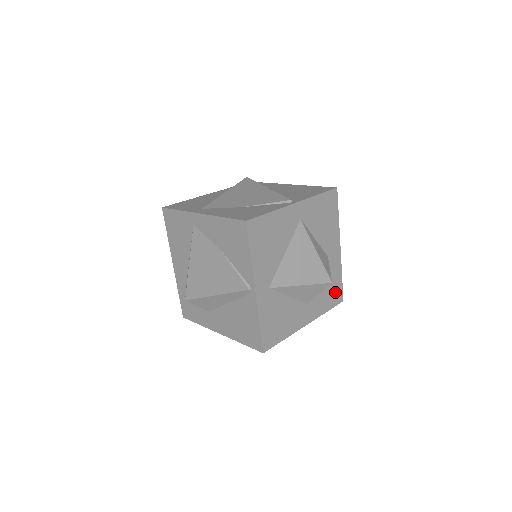
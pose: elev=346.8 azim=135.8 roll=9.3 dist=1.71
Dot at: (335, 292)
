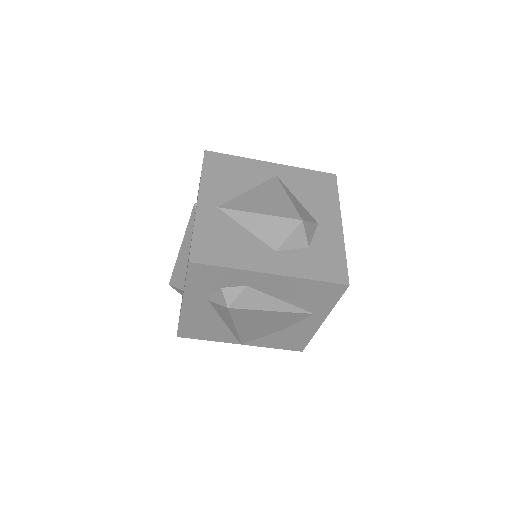
Dot at: (331, 266)
